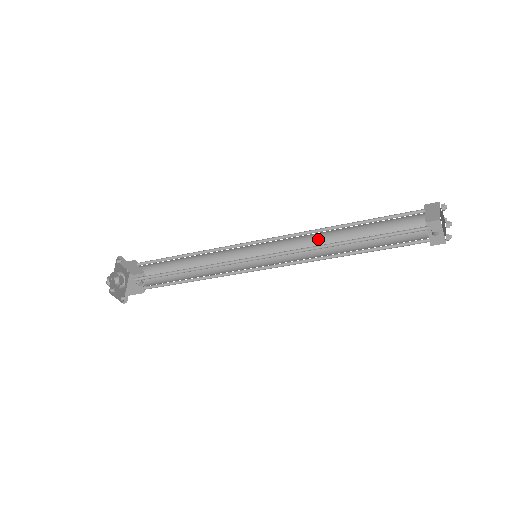
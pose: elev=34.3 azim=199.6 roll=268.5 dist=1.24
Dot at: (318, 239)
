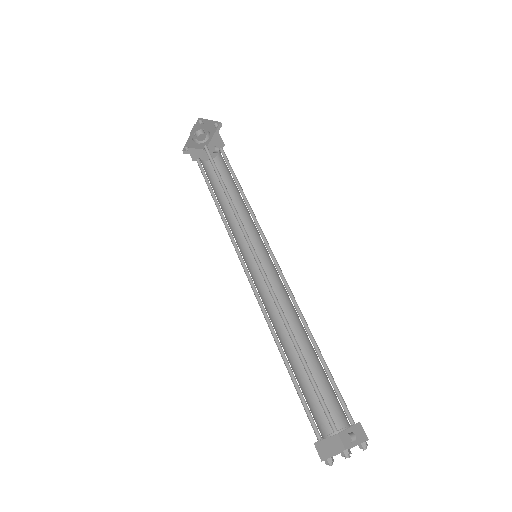
Dot at: occluded
